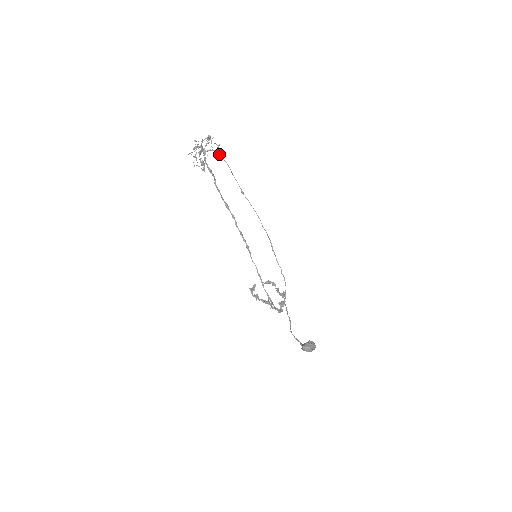
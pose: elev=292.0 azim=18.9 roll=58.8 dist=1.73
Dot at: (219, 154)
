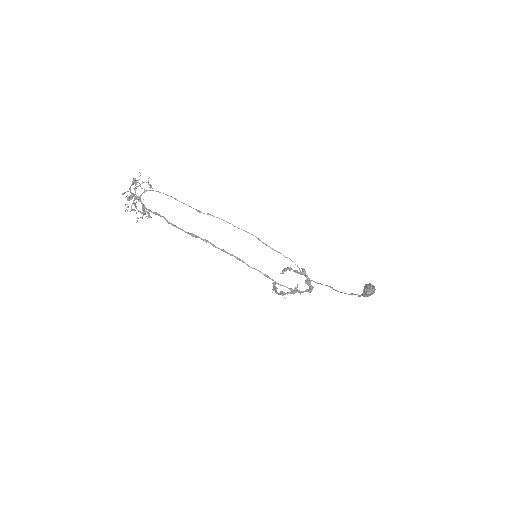
Dot at: occluded
